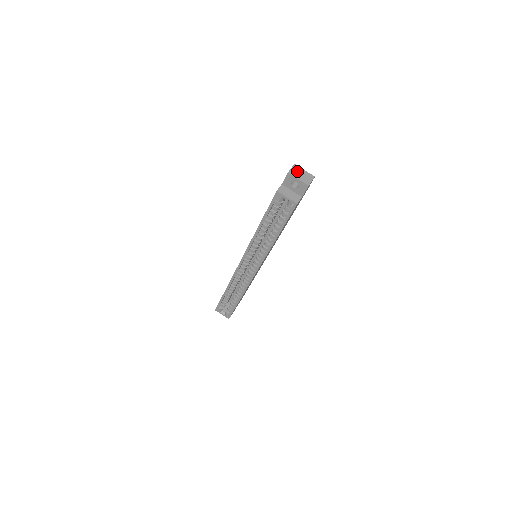
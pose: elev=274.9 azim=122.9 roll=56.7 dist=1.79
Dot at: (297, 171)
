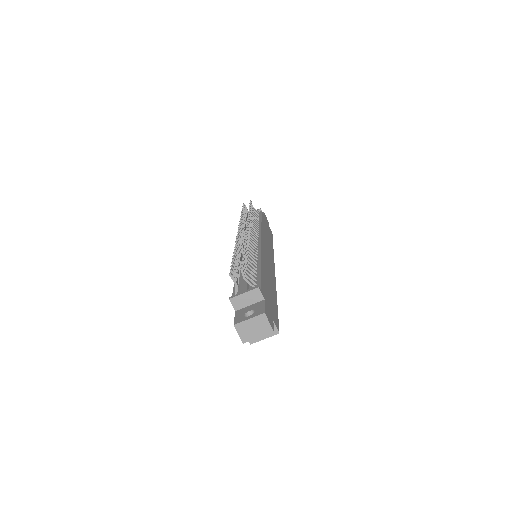
Dot at: (246, 330)
